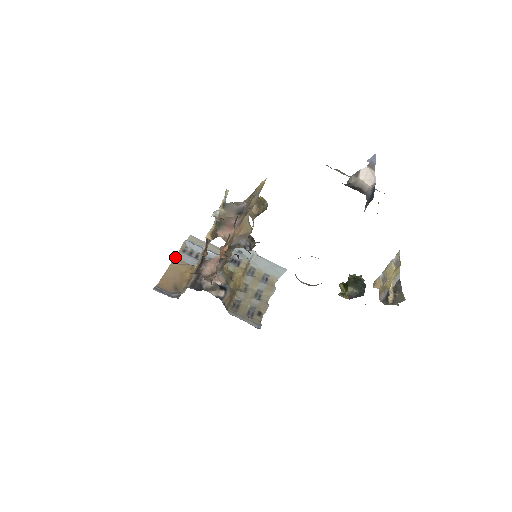
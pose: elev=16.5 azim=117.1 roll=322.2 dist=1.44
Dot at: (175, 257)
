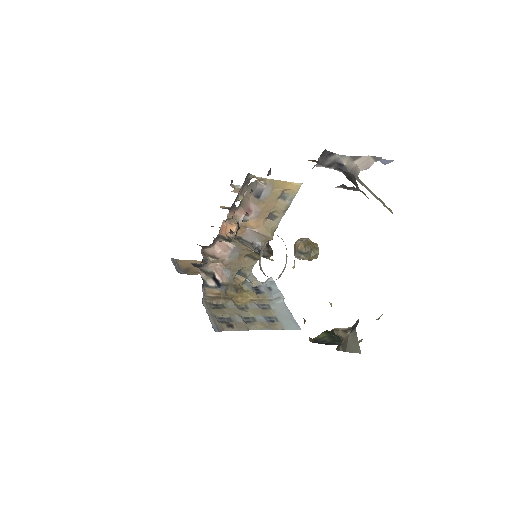
Dot at: occluded
